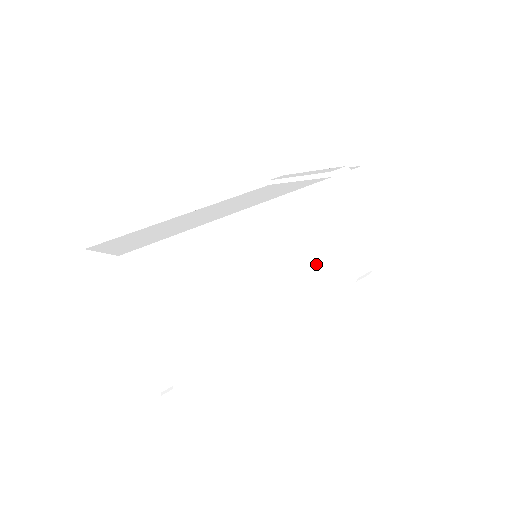
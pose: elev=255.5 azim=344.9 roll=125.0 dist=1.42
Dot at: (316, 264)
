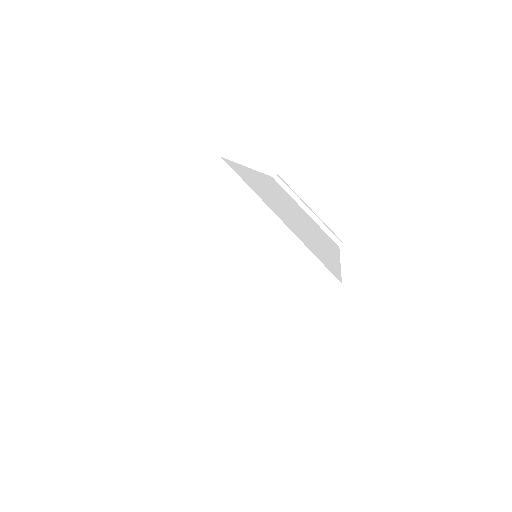
Dot at: occluded
